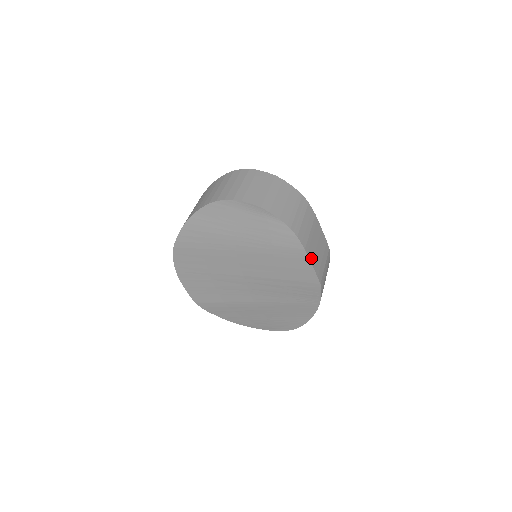
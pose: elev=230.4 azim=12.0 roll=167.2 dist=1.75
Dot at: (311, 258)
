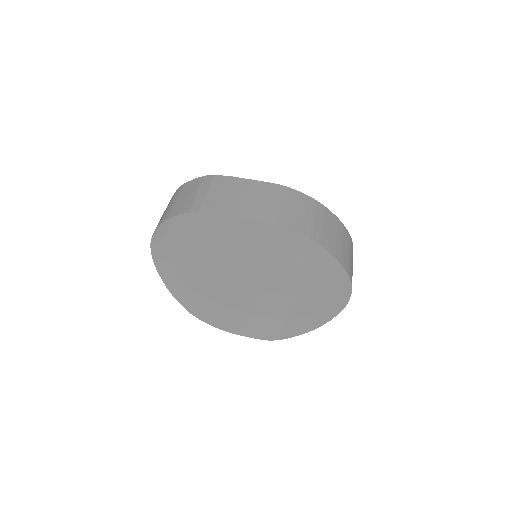
Dot at: (233, 214)
